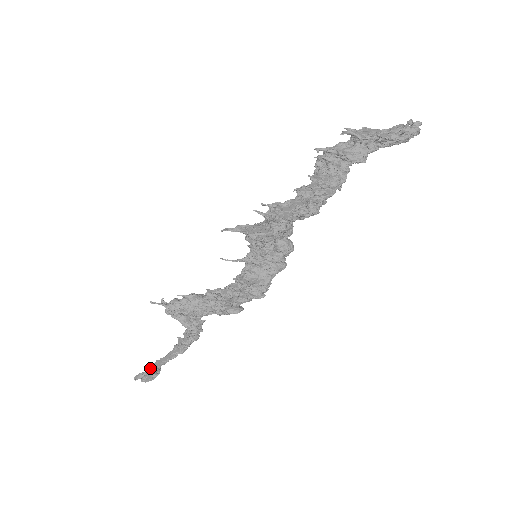
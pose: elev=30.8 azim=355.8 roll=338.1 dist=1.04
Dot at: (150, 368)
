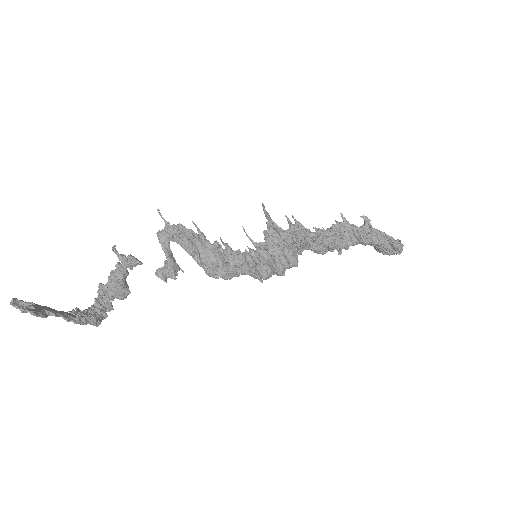
Dot at: (37, 305)
